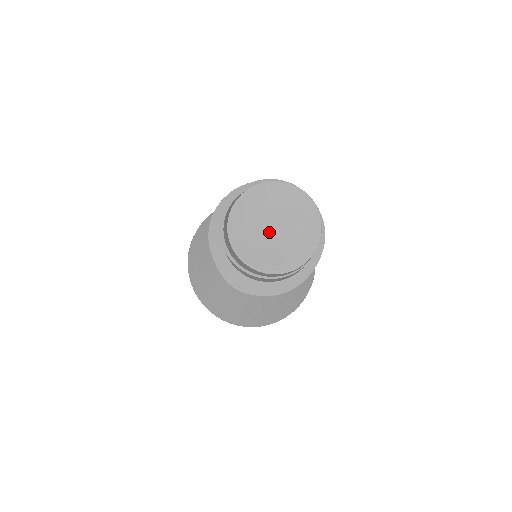
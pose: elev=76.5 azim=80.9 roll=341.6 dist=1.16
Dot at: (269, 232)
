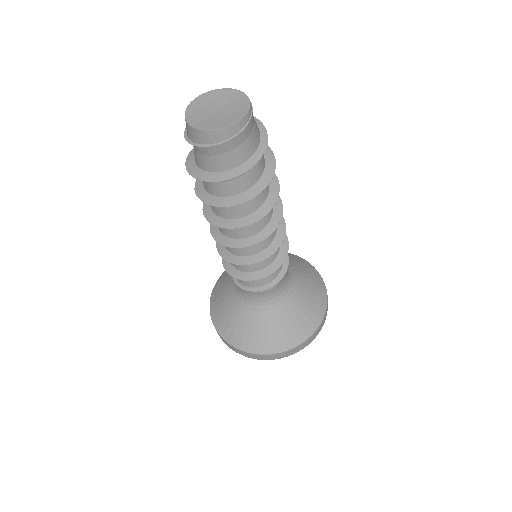
Dot at: (218, 114)
